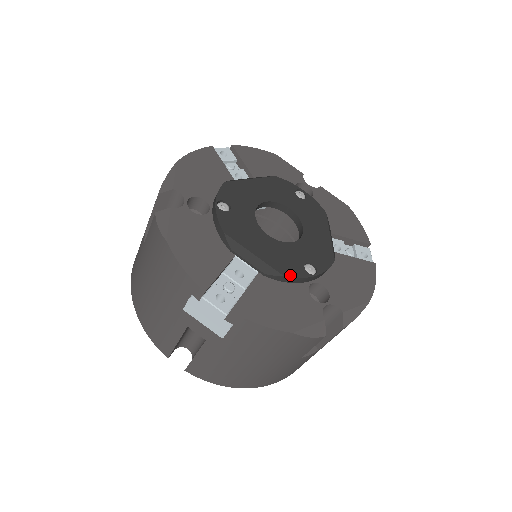
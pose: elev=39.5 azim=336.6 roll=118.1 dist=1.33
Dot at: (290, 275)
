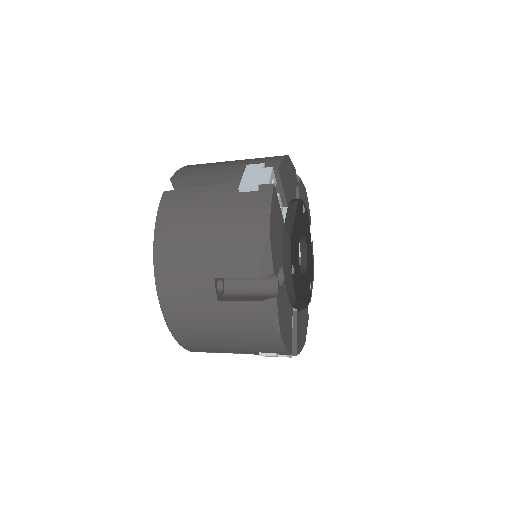
Dot at: occluded
